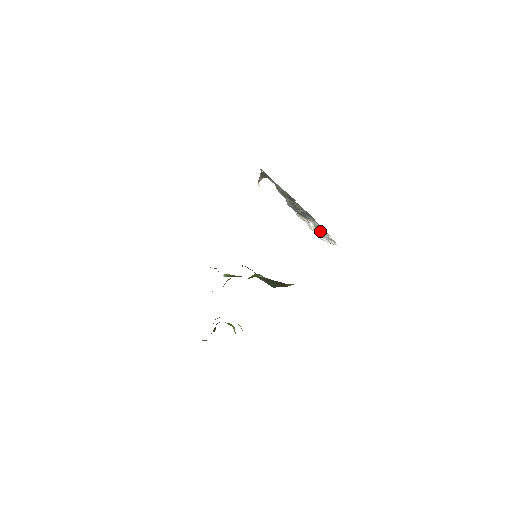
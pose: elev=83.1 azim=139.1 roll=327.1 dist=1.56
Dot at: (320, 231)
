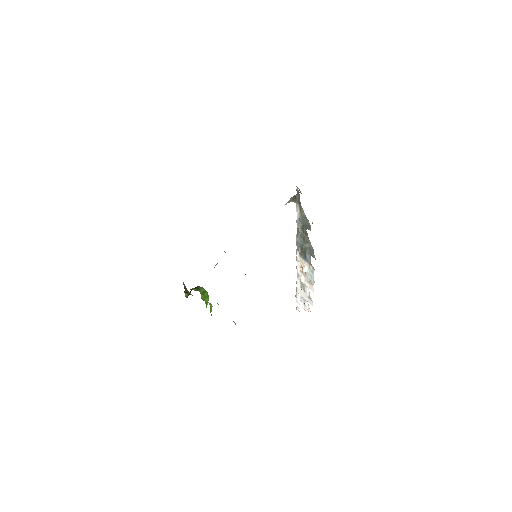
Dot at: (307, 284)
